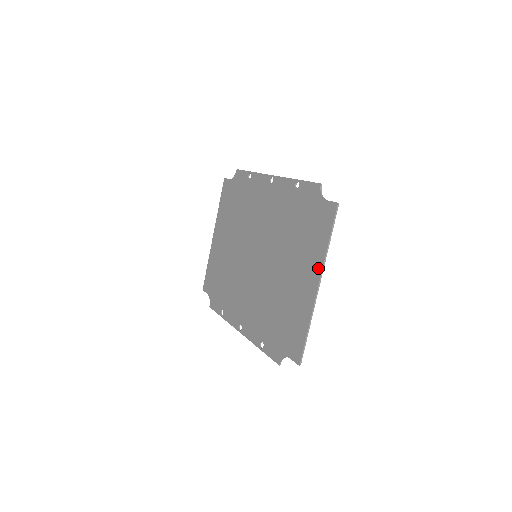
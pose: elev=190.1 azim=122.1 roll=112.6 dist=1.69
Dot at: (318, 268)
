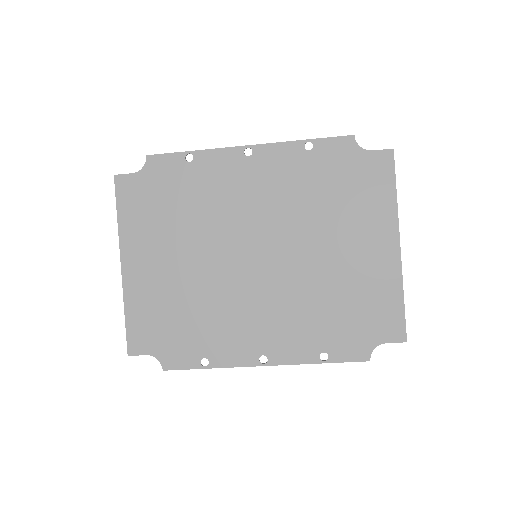
Dot at: (392, 226)
